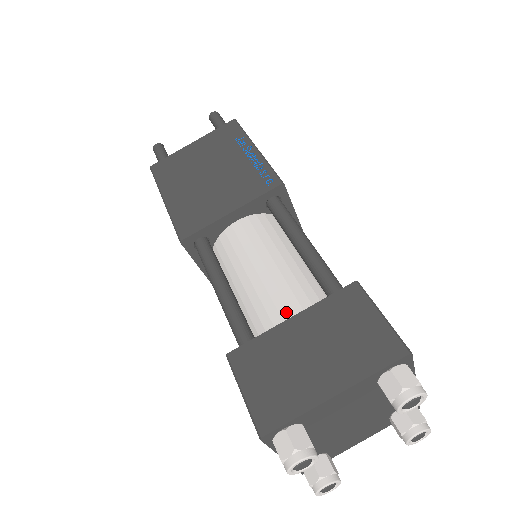
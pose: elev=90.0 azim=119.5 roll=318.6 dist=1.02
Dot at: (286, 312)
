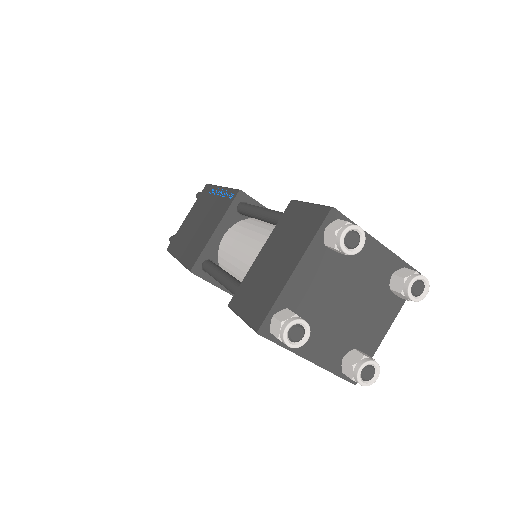
Dot at: occluded
